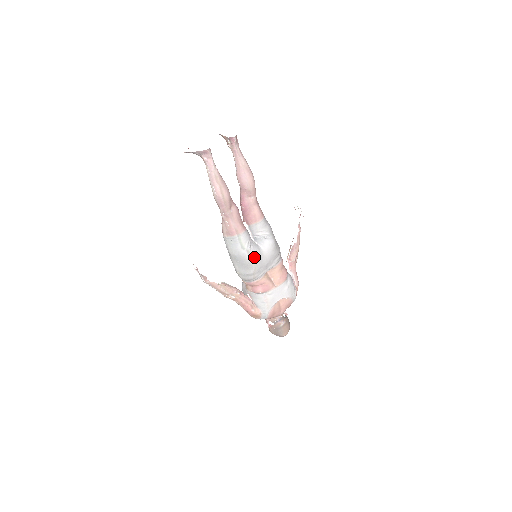
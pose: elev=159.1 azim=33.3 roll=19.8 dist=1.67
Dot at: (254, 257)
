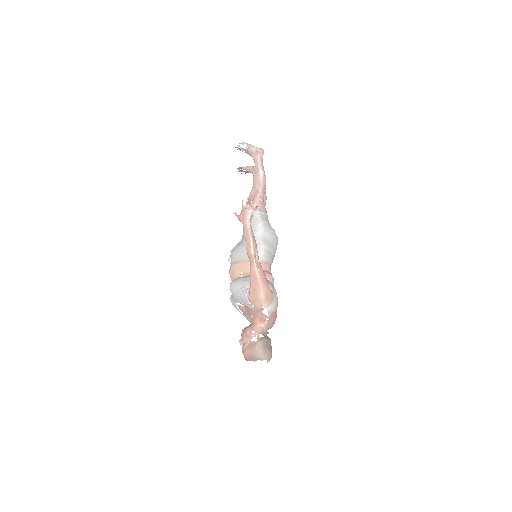
Dot at: (277, 238)
